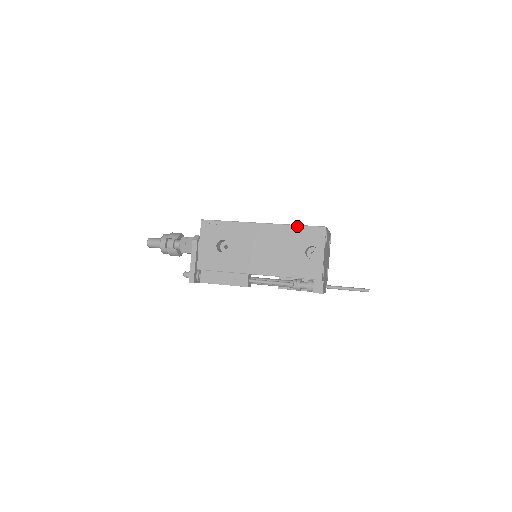
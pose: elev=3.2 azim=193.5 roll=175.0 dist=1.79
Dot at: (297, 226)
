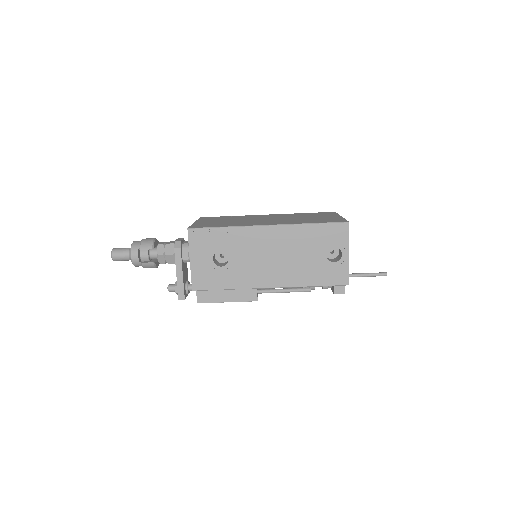
Dot at: (313, 225)
